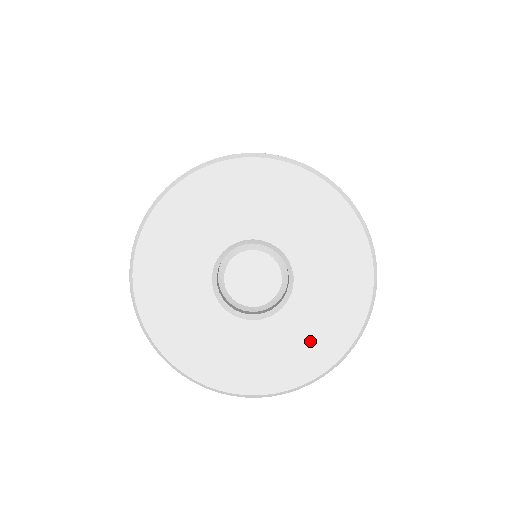
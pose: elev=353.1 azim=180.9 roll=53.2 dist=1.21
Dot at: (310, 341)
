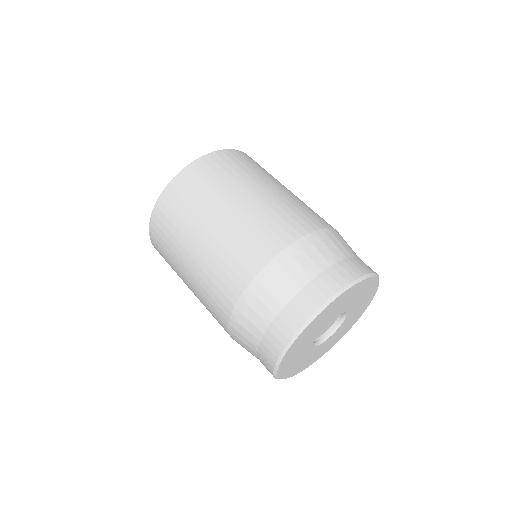
Dot at: (364, 300)
